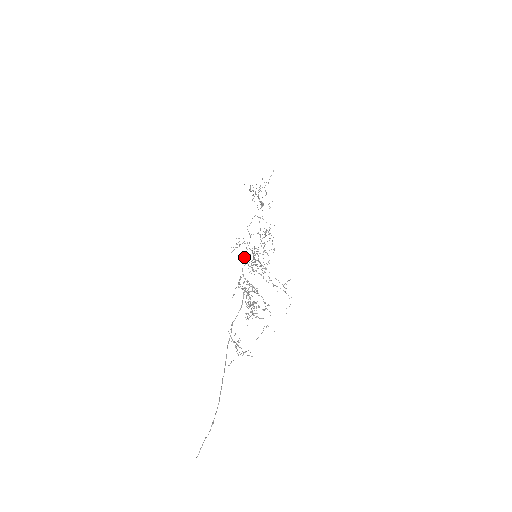
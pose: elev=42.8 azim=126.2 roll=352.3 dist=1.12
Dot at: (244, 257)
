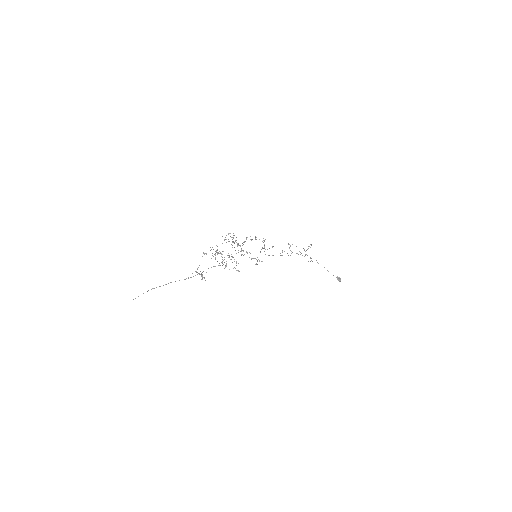
Dot at: occluded
